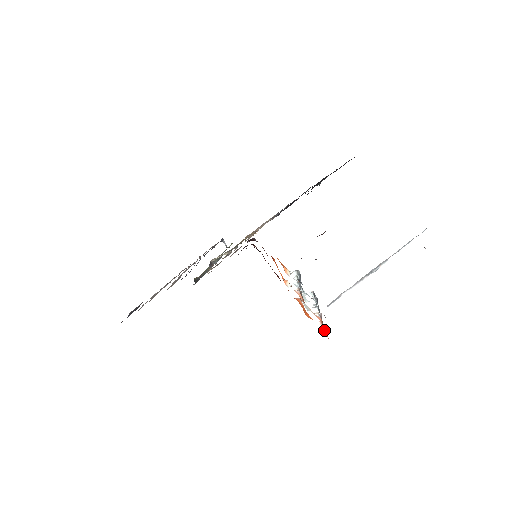
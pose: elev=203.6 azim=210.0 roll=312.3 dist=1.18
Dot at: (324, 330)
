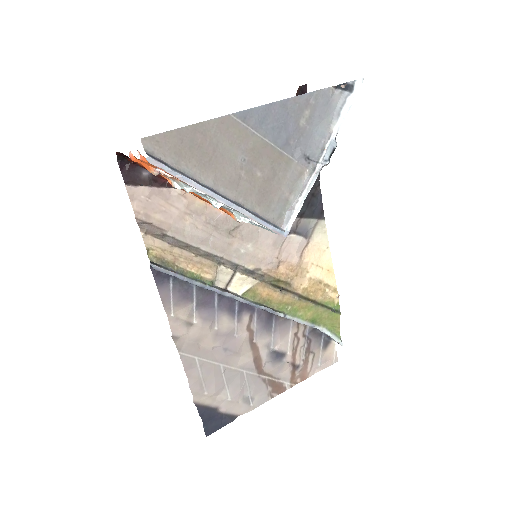
Dot at: (145, 159)
